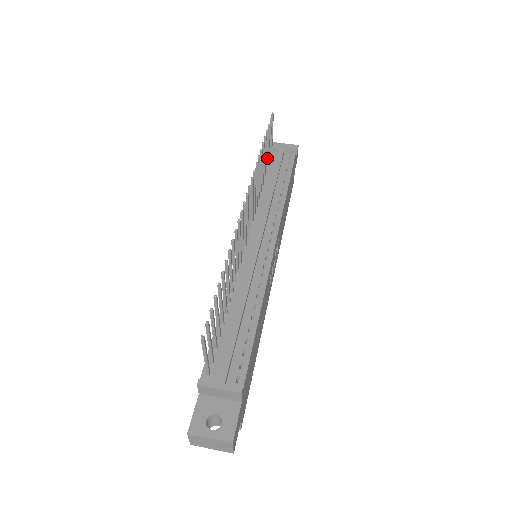
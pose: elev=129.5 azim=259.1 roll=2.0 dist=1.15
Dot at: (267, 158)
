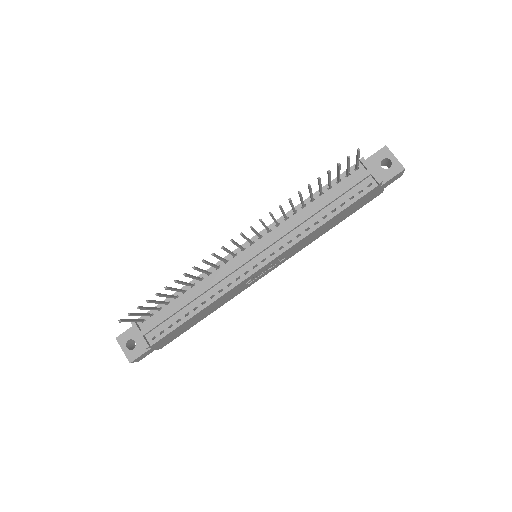
Dot at: occluded
